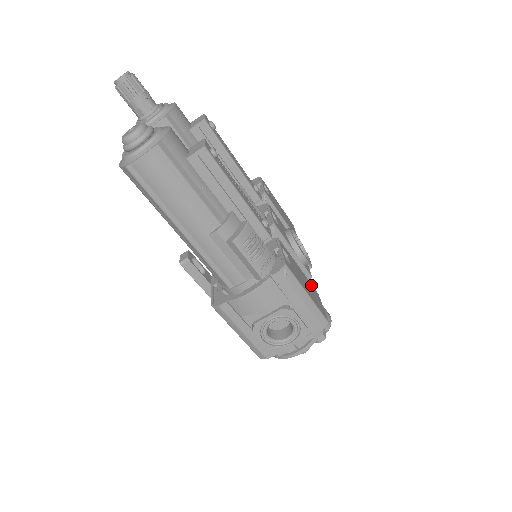
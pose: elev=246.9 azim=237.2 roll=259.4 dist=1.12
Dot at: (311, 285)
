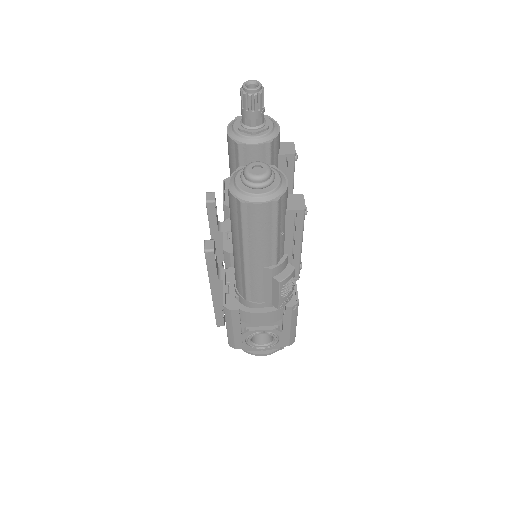
Dot at: occluded
